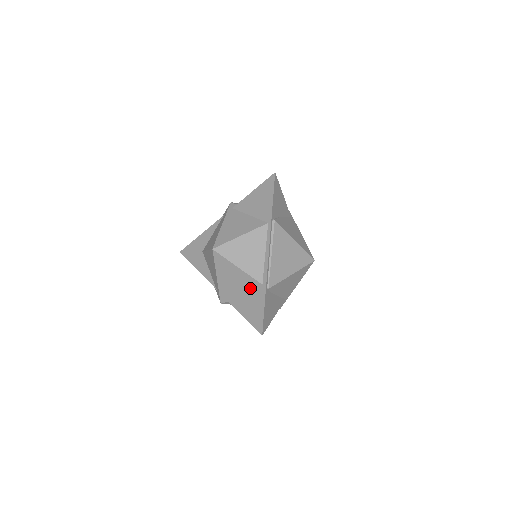
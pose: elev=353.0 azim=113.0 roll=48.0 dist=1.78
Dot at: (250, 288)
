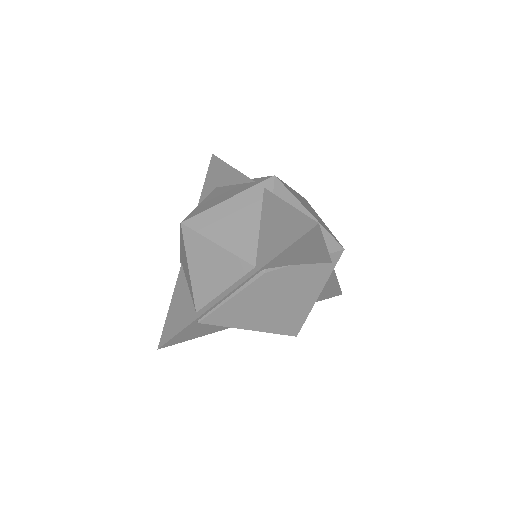
Dot at: (191, 296)
